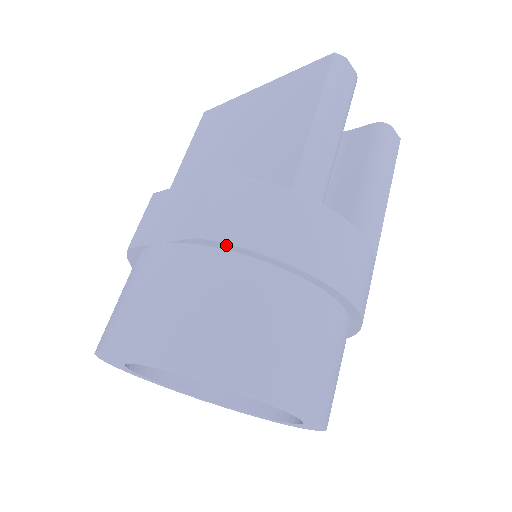
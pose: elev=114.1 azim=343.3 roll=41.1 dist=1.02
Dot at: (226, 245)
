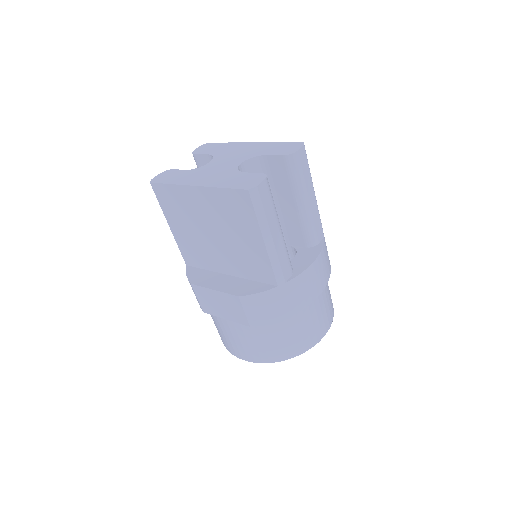
Dot at: (265, 323)
